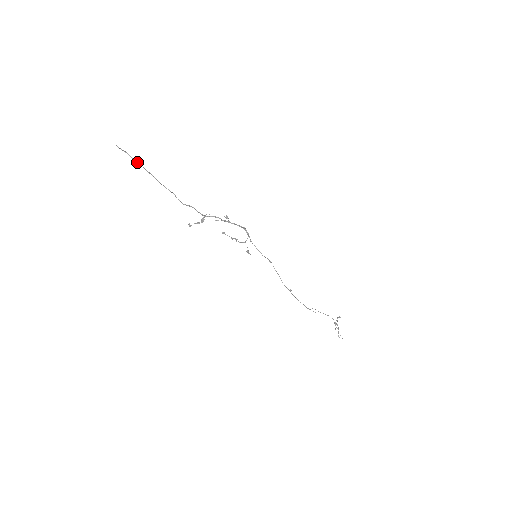
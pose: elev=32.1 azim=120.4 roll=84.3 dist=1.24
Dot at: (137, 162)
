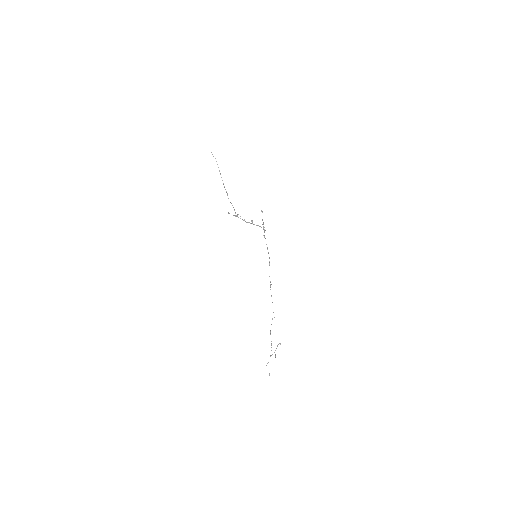
Dot at: occluded
